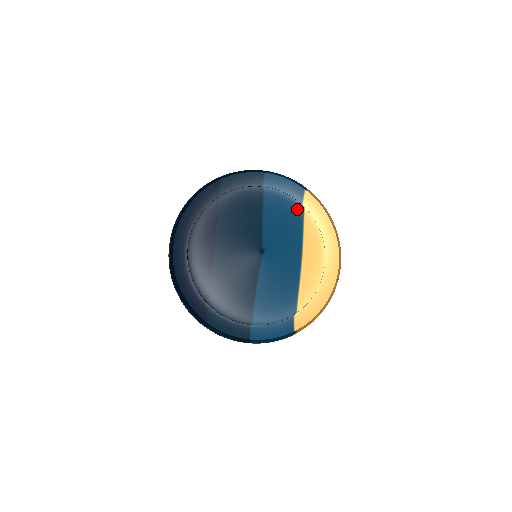
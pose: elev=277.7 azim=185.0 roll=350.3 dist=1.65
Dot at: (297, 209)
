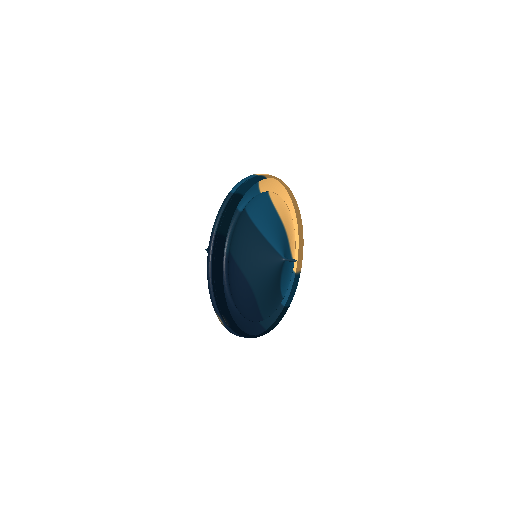
Dot at: (266, 198)
